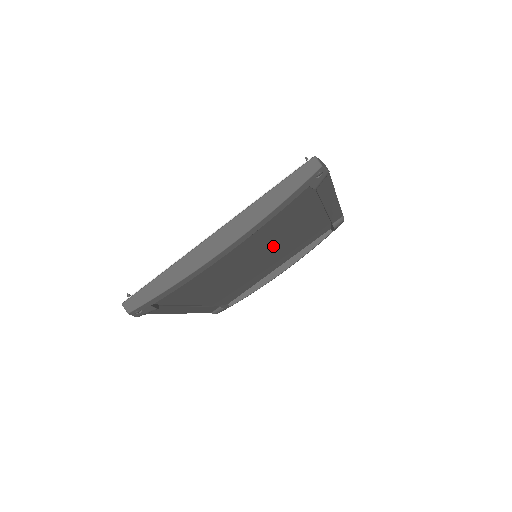
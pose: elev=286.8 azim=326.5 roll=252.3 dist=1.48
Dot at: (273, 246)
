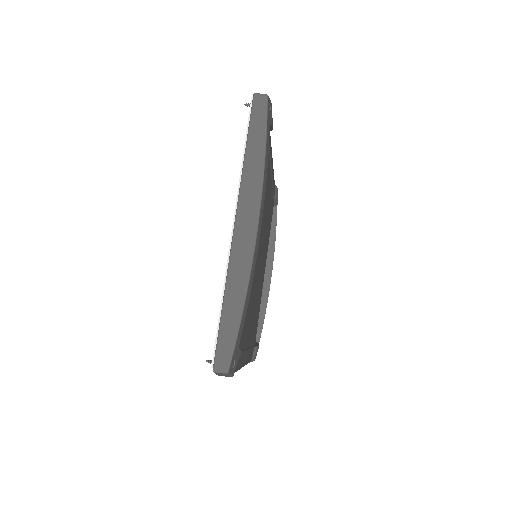
Dot at: (261, 235)
